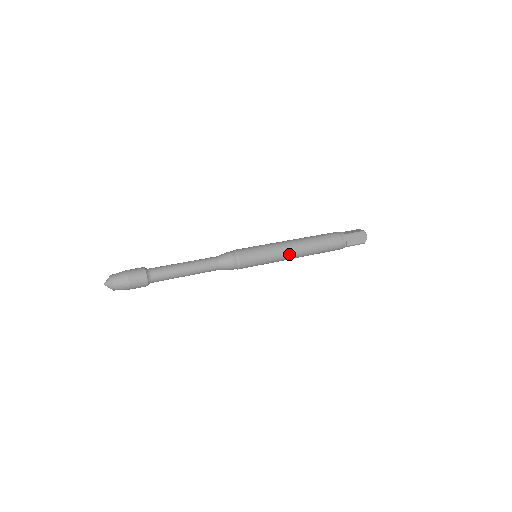
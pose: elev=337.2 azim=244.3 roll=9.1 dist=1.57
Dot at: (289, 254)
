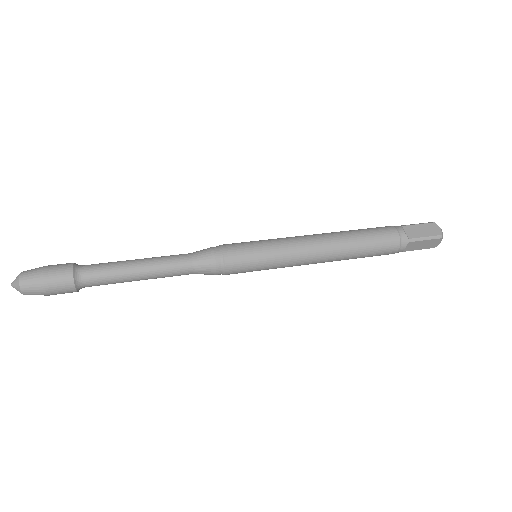
Dot at: (307, 244)
